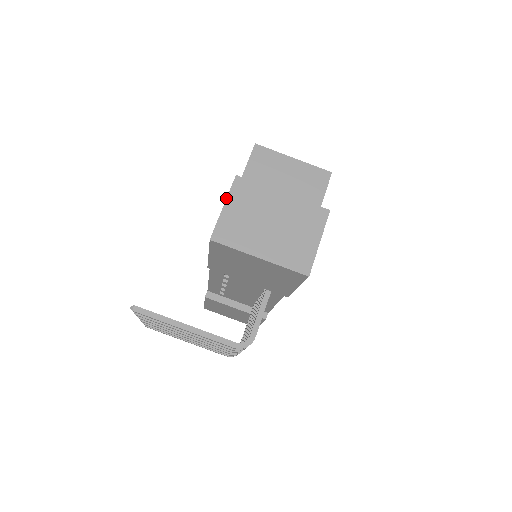
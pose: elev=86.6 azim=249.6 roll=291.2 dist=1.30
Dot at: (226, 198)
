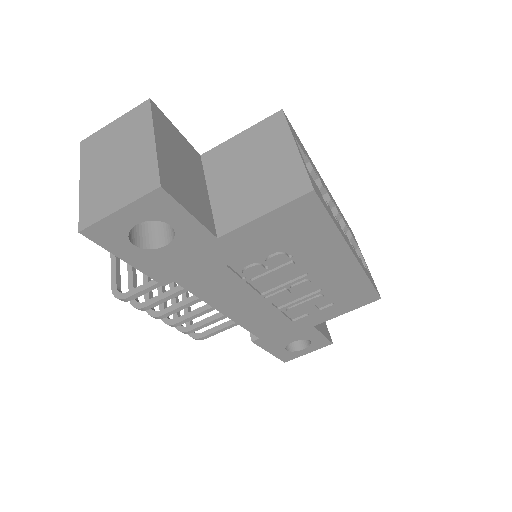
Dot at: occluded
